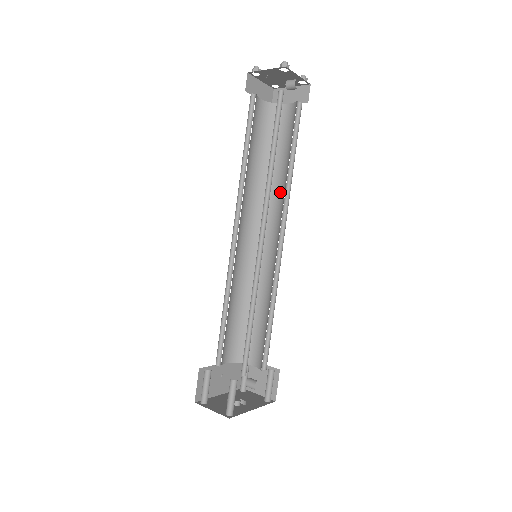
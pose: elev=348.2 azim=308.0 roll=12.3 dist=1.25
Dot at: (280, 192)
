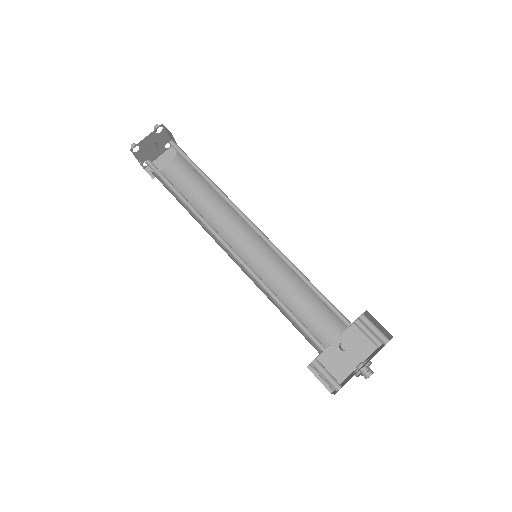
Dot at: occluded
